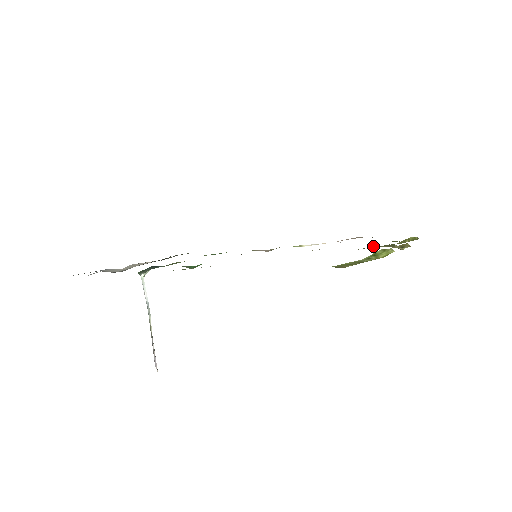
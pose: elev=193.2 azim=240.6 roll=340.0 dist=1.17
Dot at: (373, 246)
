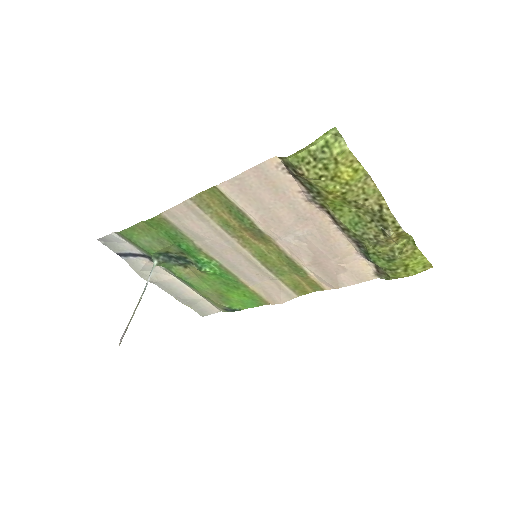
Dot at: (356, 217)
